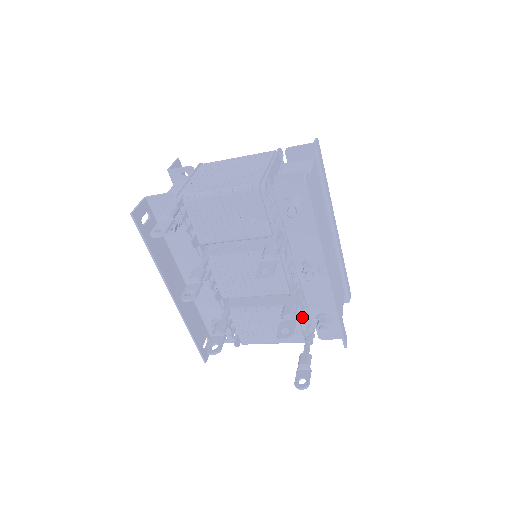
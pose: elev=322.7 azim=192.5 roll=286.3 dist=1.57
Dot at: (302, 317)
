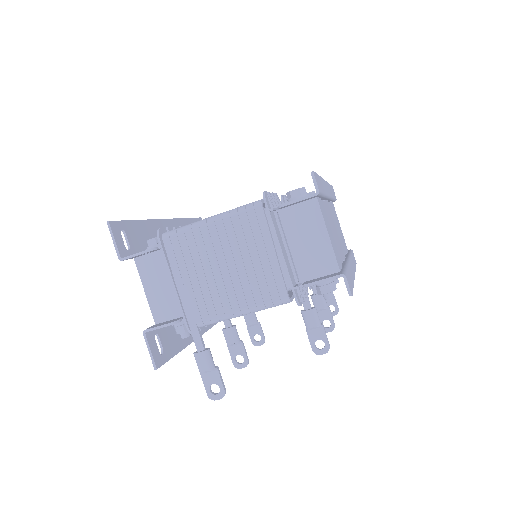
Dot at: occluded
